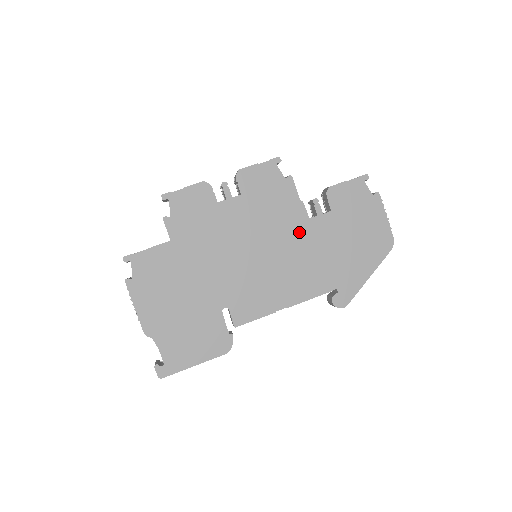
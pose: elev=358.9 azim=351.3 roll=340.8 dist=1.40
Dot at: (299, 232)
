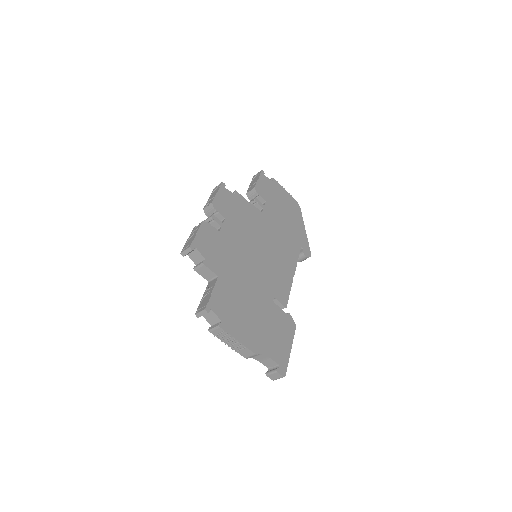
Dot at: (264, 224)
